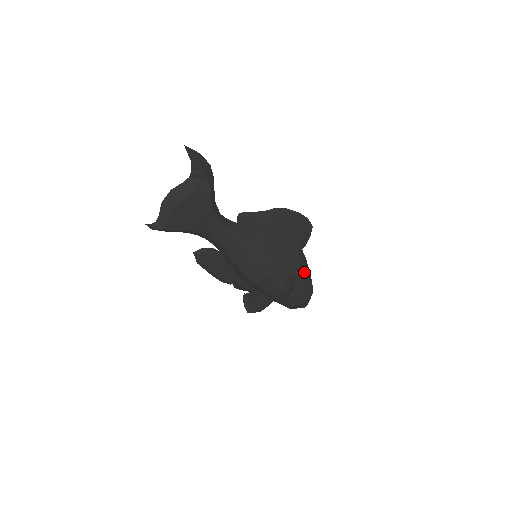
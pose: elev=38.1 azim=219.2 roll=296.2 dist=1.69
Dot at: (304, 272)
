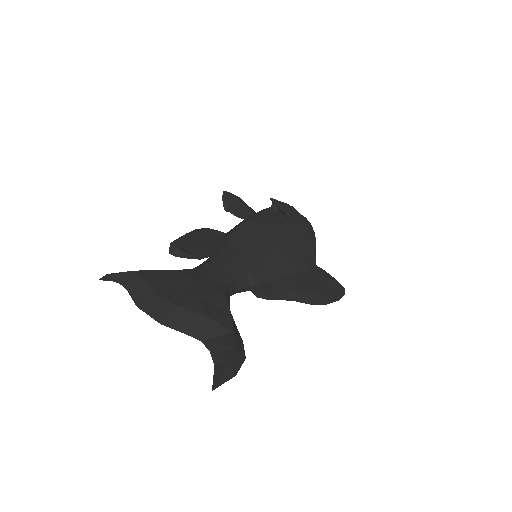
Dot at: occluded
